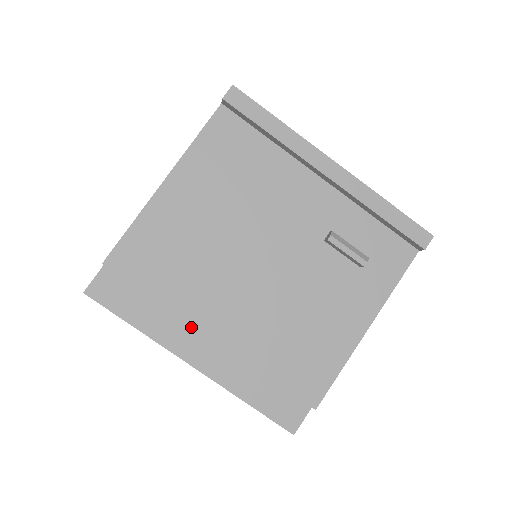
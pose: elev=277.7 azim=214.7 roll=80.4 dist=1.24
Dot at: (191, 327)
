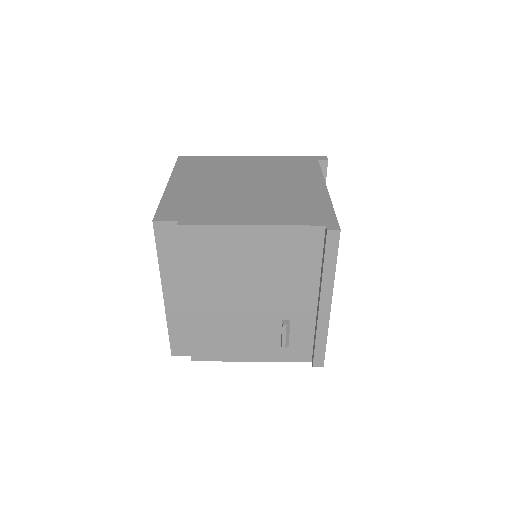
Dot at: occluded
